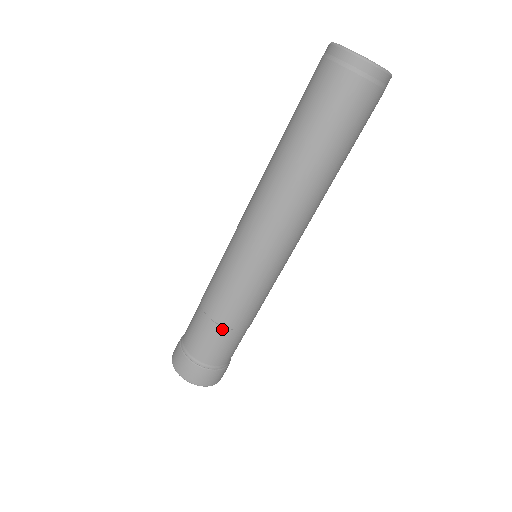
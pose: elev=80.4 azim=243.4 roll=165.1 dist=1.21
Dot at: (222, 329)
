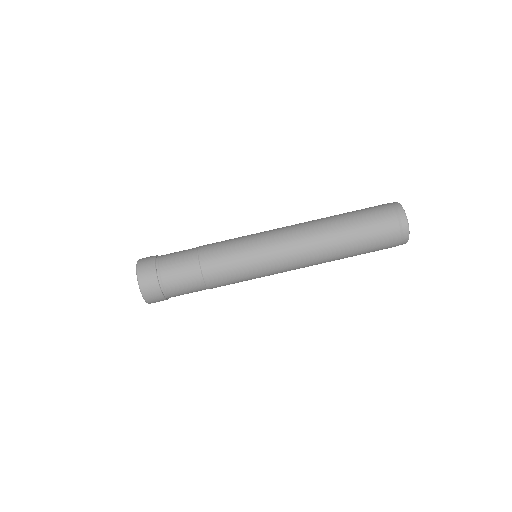
Dot at: (204, 287)
